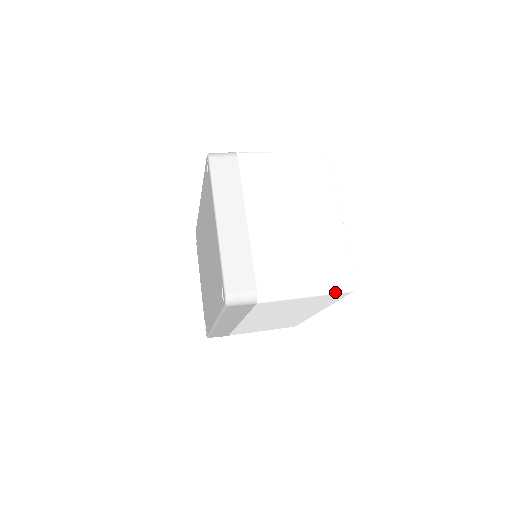
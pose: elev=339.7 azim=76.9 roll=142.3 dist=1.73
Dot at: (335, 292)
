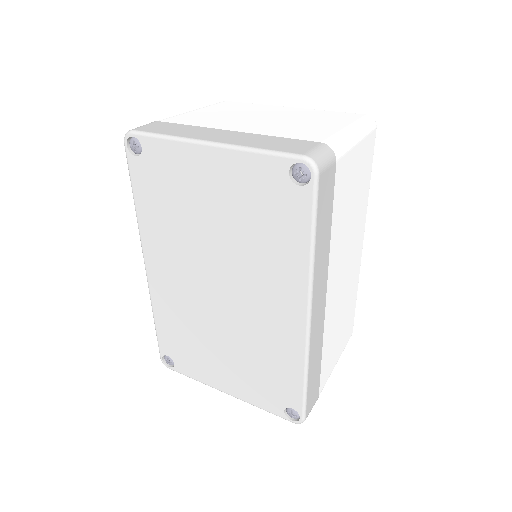
Dot at: (368, 128)
